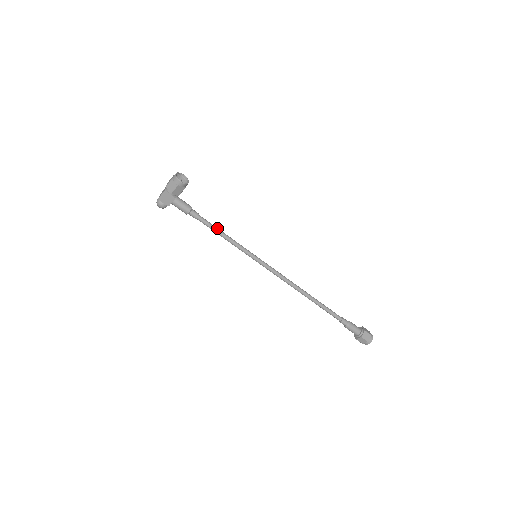
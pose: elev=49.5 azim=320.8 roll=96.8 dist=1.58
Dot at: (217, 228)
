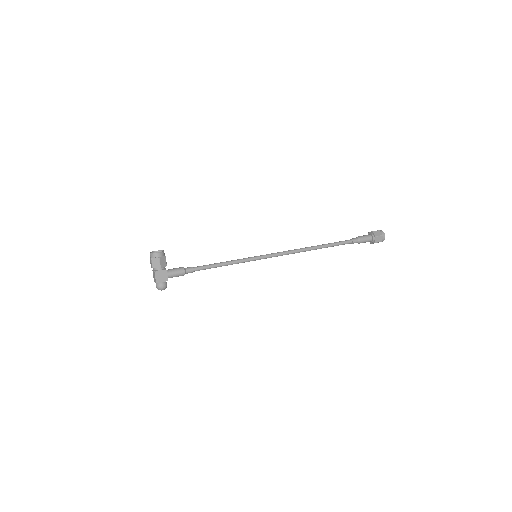
Dot at: (213, 264)
